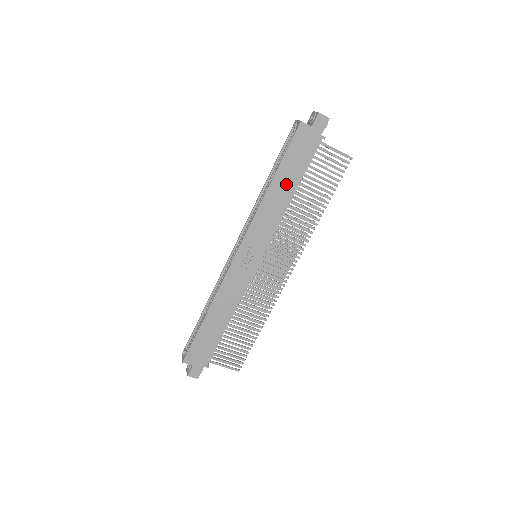
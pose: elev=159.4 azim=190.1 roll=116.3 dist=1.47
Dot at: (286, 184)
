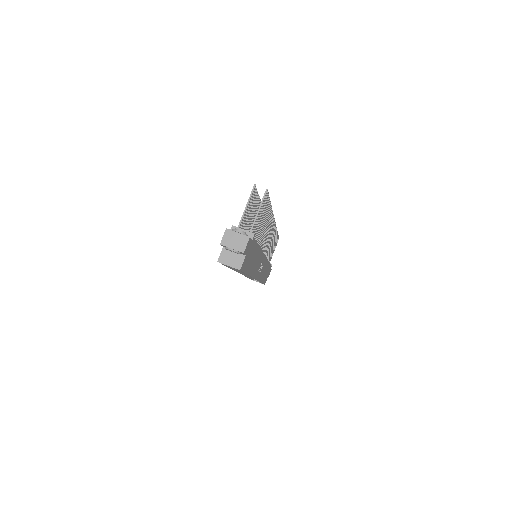
Dot at: (254, 259)
